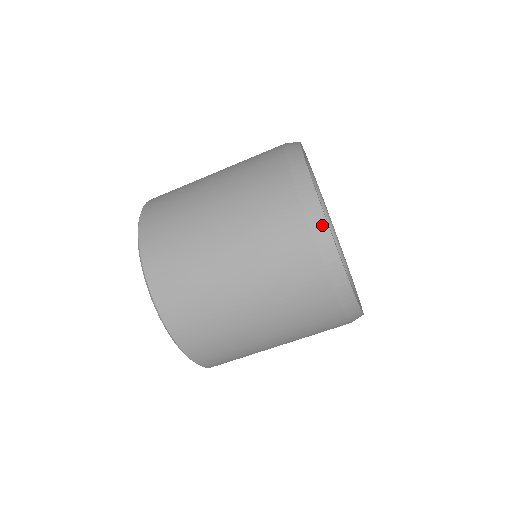
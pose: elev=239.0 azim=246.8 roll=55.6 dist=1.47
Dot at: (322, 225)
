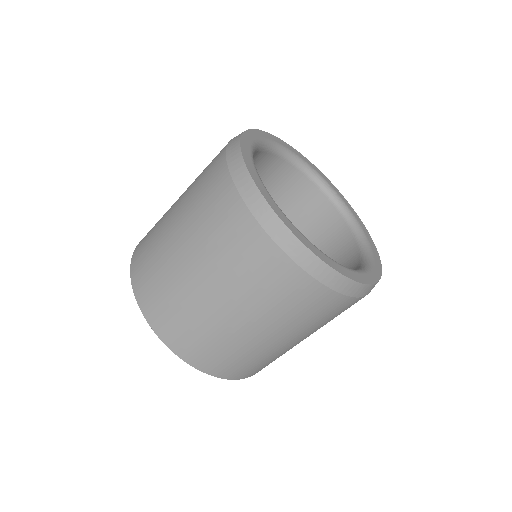
Dot at: (358, 288)
